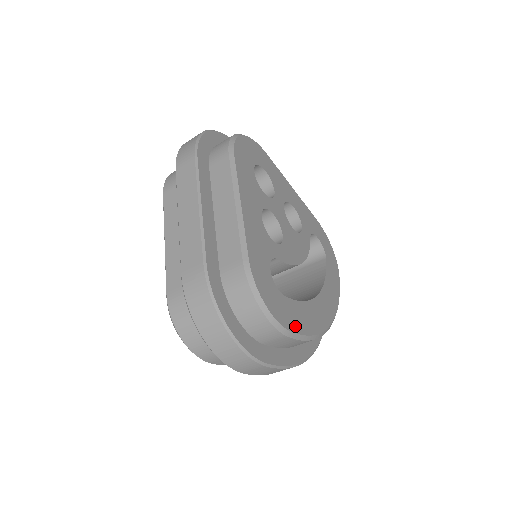
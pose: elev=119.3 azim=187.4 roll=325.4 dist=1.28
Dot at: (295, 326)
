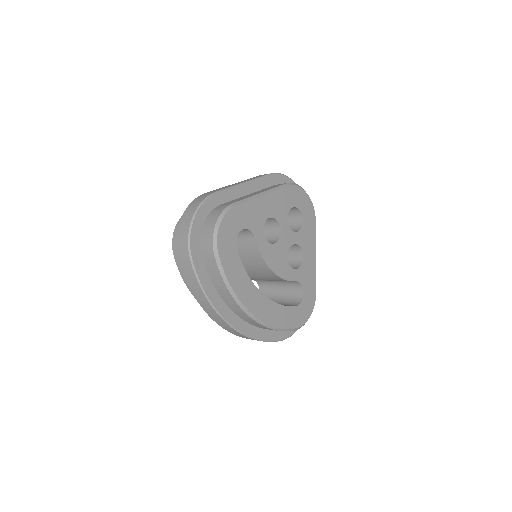
Dot at: (225, 261)
